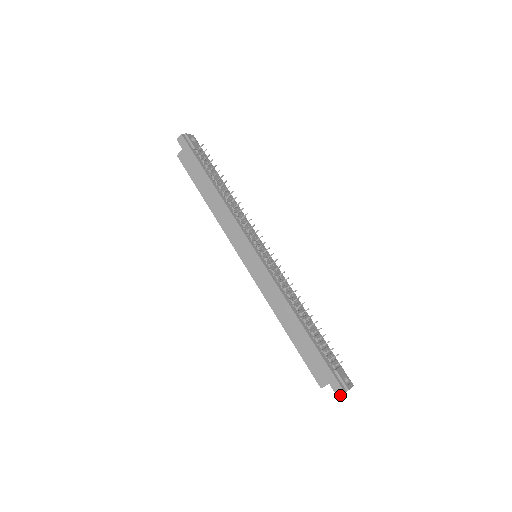
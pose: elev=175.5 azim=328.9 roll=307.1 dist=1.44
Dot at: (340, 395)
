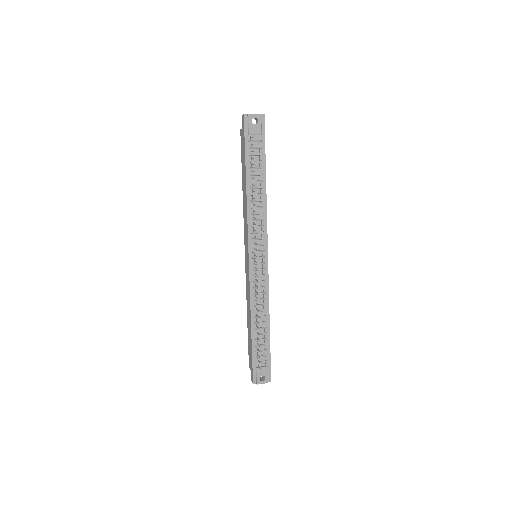
Dot at: (252, 382)
